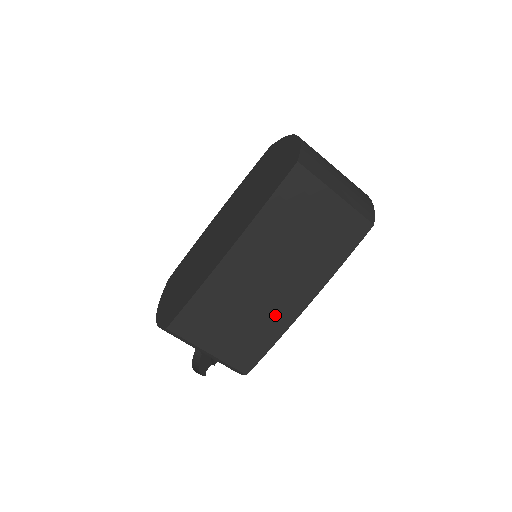
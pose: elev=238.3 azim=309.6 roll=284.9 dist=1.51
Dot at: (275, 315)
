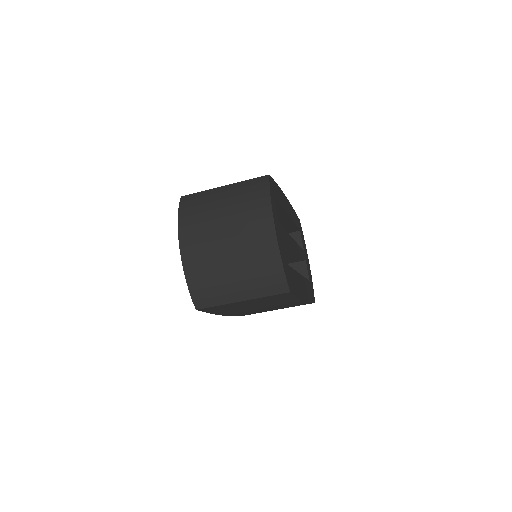
Dot at: (292, 305)
